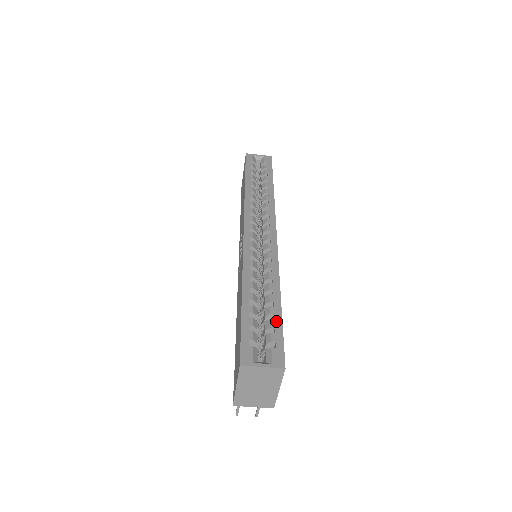
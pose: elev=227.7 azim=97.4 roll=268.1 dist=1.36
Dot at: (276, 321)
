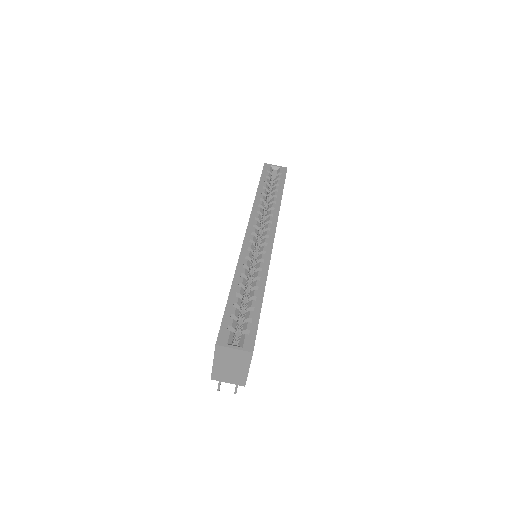
Dot at: (255, 313)
